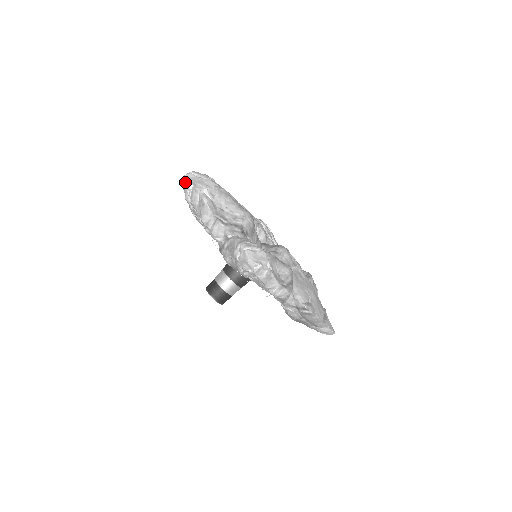
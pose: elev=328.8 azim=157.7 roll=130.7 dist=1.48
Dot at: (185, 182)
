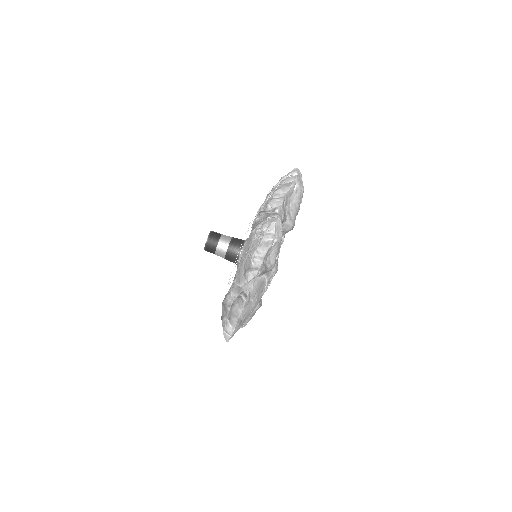
Dot at: (296, 170)
